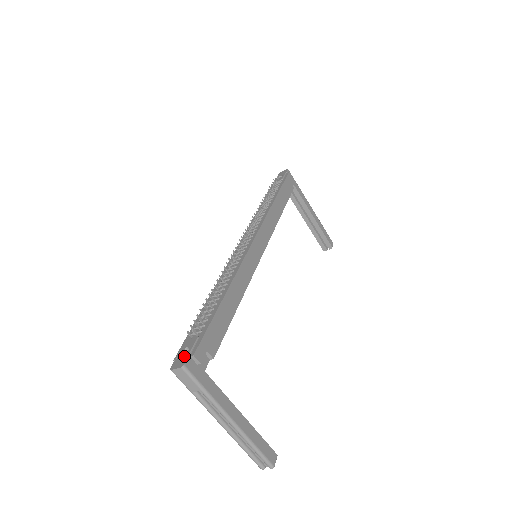
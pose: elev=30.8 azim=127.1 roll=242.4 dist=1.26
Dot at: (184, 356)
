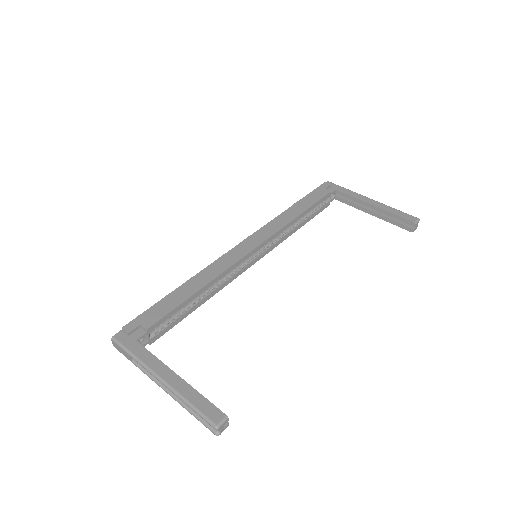
Dot at: (122, 333)
